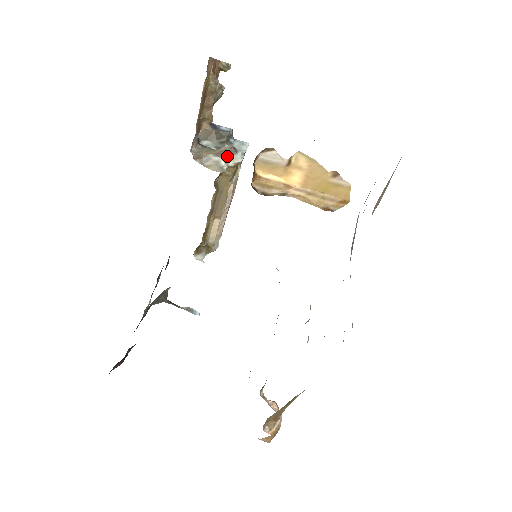
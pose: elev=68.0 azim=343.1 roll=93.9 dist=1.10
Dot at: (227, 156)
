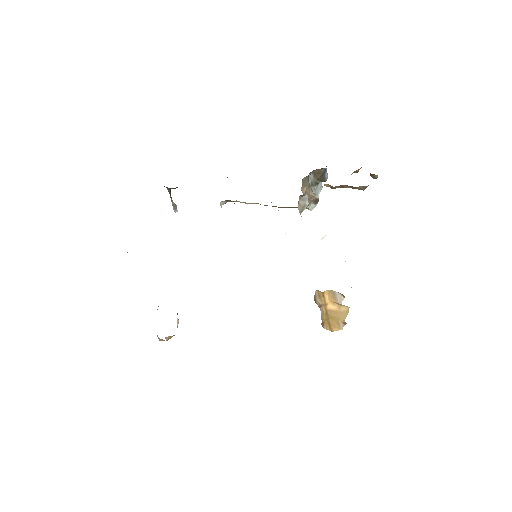
Dot at: (311, 202)
